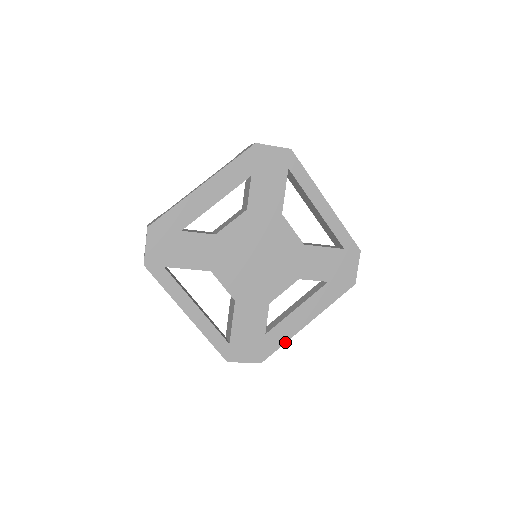
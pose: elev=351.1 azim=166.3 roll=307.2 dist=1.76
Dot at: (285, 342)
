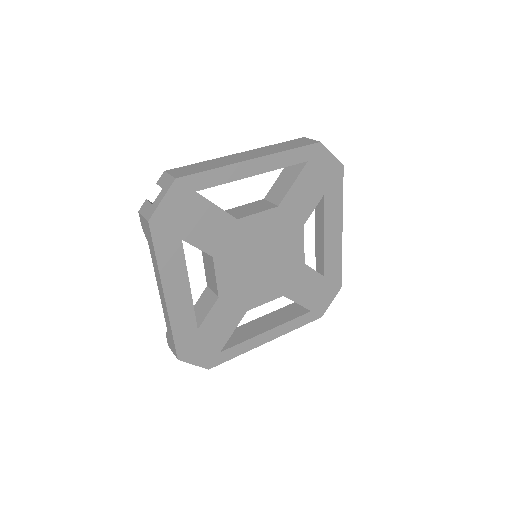
Dot at: (341, 260)
